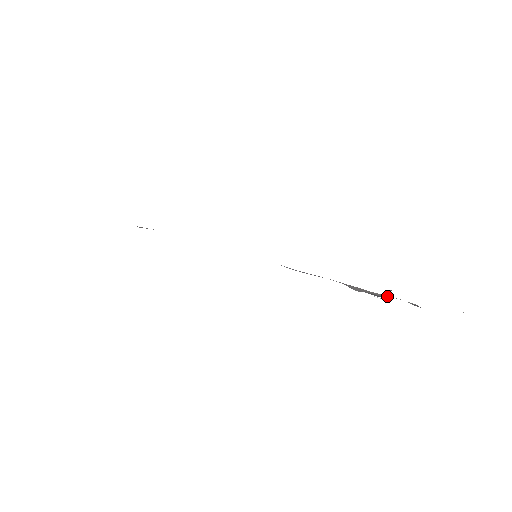
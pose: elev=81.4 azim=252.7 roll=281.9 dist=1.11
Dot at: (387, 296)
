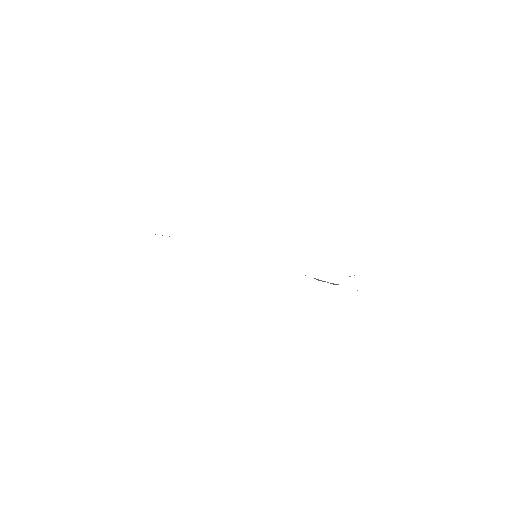
Dot at: (338, 284)
